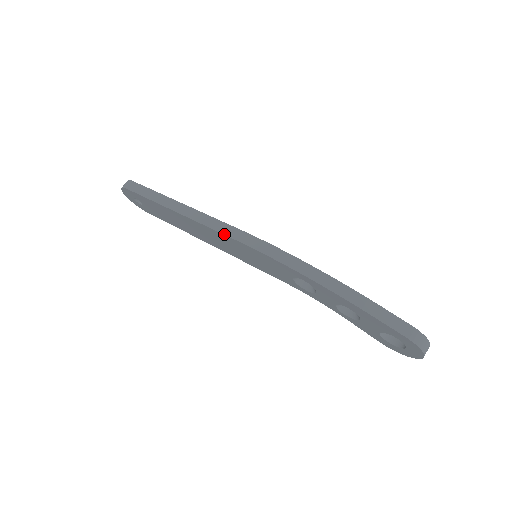
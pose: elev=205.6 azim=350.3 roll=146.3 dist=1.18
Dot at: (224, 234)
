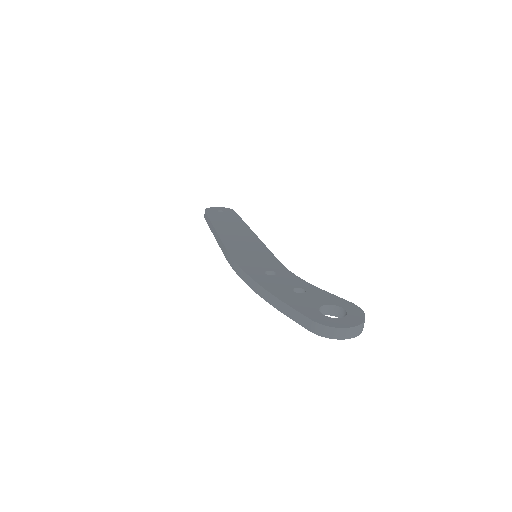
Dot at: occluded
